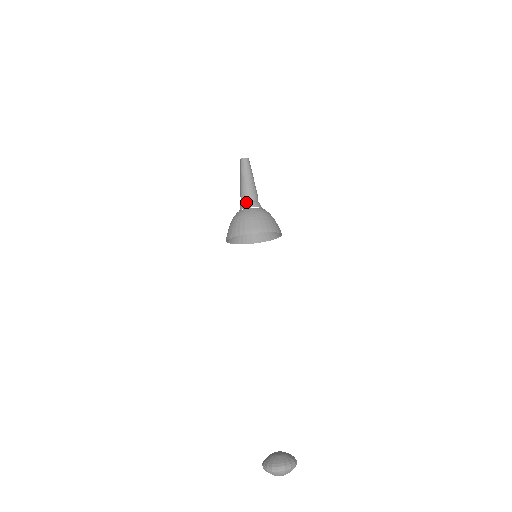
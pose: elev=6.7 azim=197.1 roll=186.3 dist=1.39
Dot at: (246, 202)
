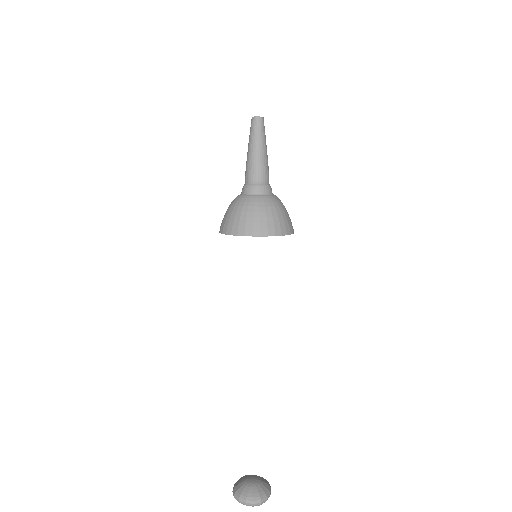
Dot at: (244, 184)
